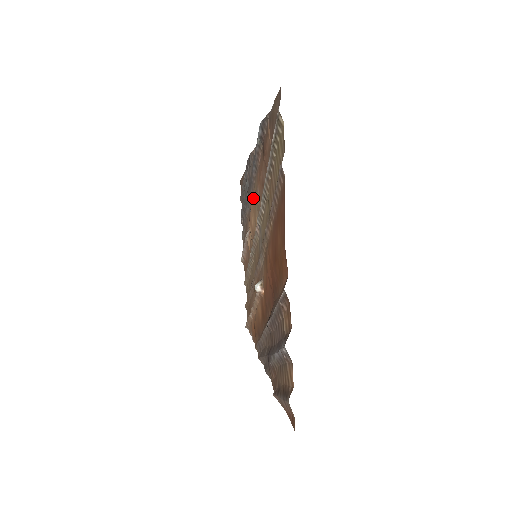
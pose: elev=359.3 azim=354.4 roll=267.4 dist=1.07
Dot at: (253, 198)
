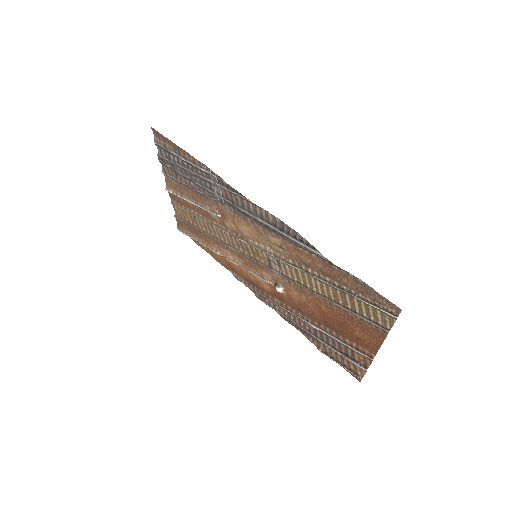
Dot at: (254, 227)
